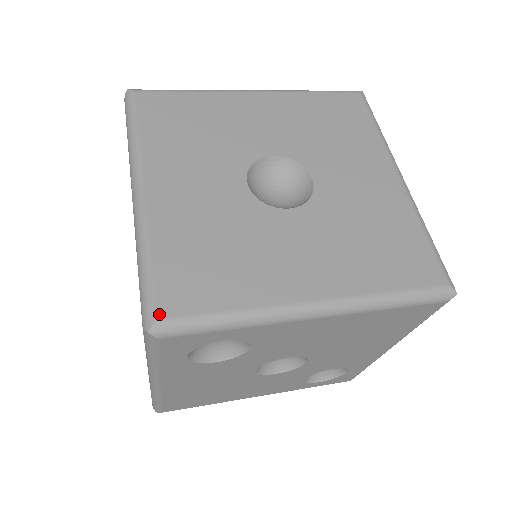
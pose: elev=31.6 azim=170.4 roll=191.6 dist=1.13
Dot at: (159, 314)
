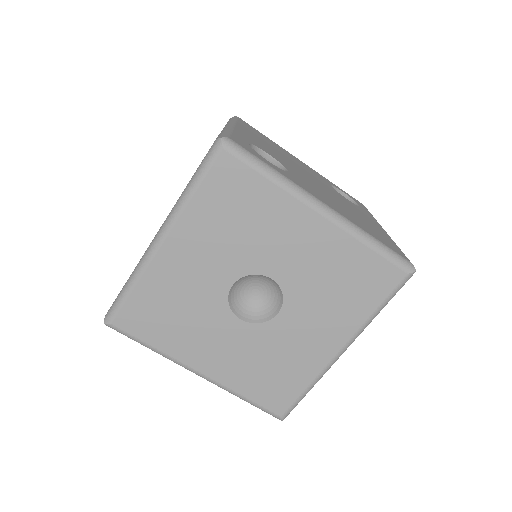
Dot at: (279, 415)
